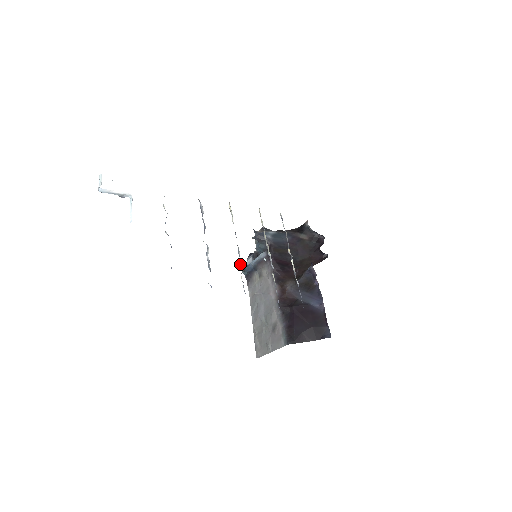
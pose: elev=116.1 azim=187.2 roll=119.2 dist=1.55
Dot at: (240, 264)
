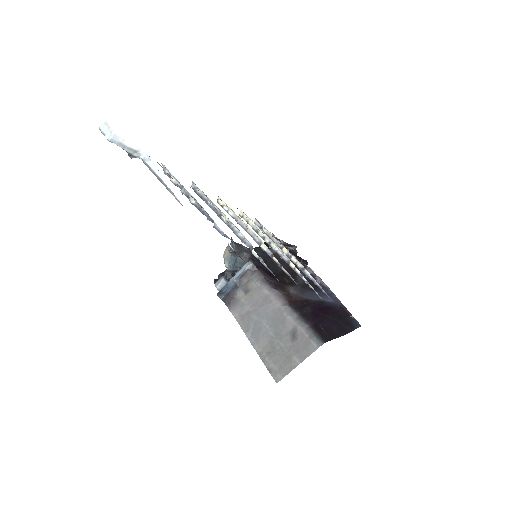
Dot at: (266, 248)
